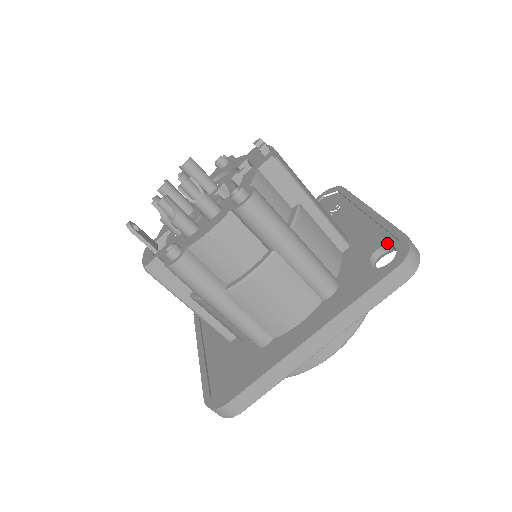
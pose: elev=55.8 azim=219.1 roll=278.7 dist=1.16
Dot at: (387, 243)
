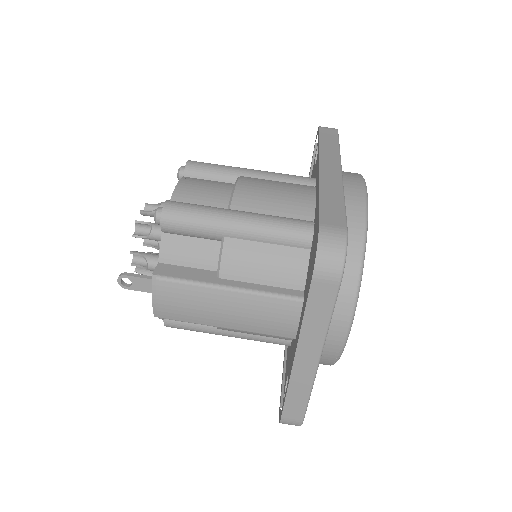
Dot at: (315, 159)
